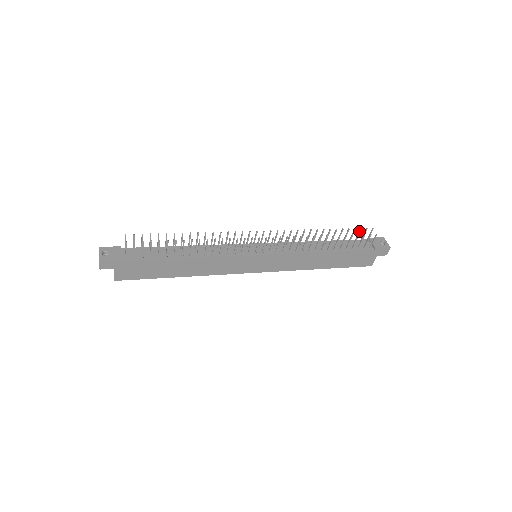
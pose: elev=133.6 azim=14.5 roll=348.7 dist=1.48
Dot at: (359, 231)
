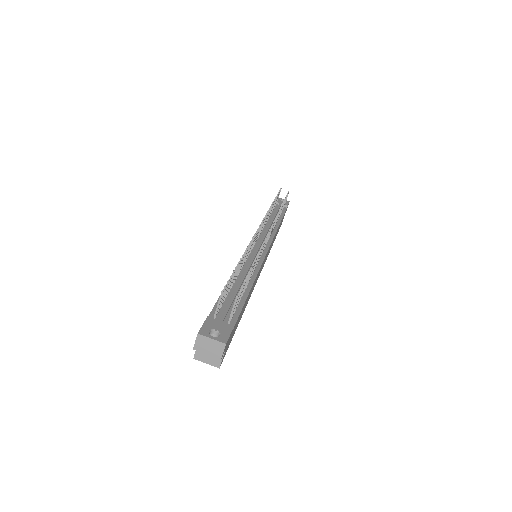
Dot at: (278, 195)
